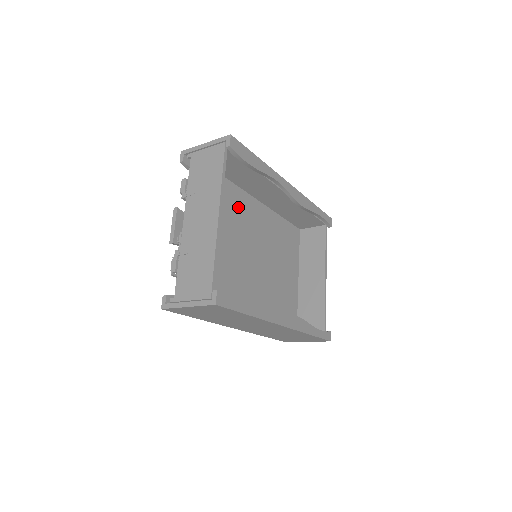
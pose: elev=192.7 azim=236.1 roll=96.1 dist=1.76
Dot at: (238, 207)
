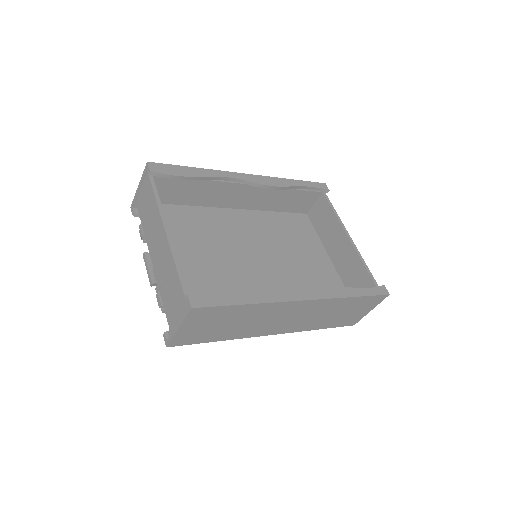
Dot at: (213, 223)
